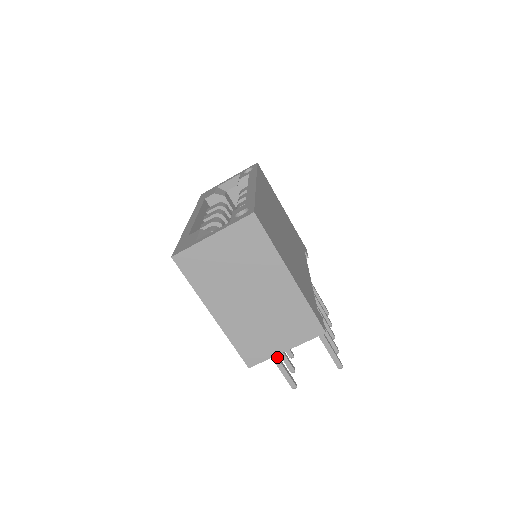
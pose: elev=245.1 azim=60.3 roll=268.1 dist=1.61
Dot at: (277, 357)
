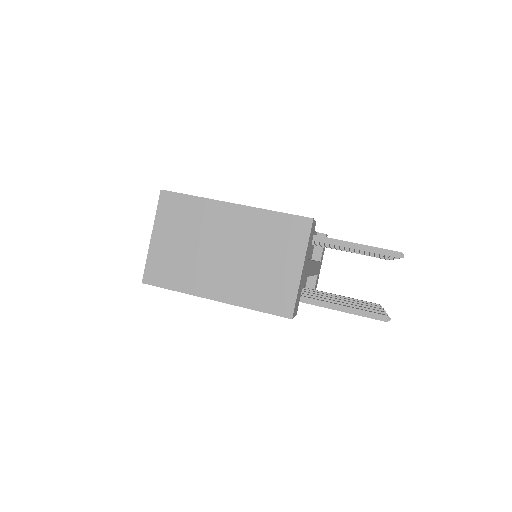
Dot at: (335, 304)
